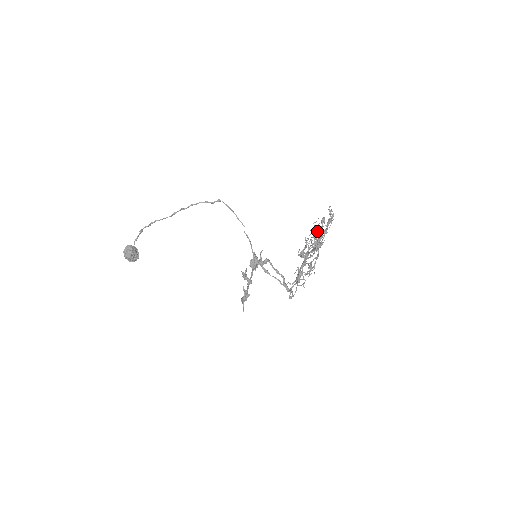
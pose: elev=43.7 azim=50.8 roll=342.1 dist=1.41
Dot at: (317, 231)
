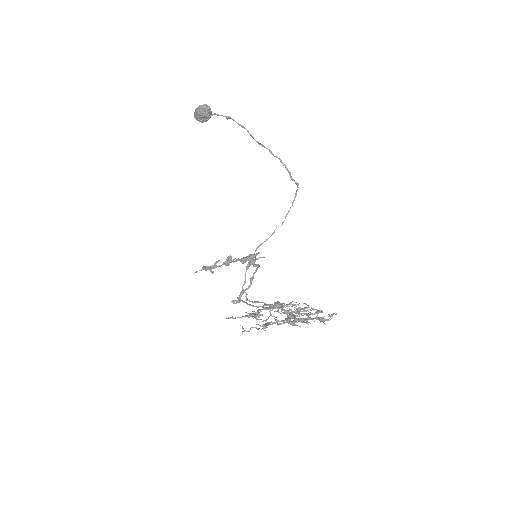
Dot at: (306, 311)
